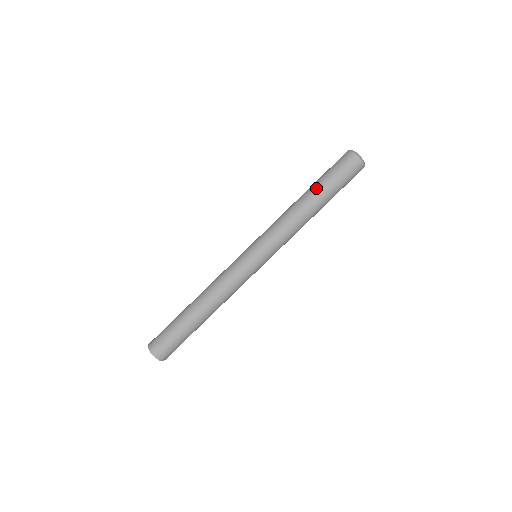
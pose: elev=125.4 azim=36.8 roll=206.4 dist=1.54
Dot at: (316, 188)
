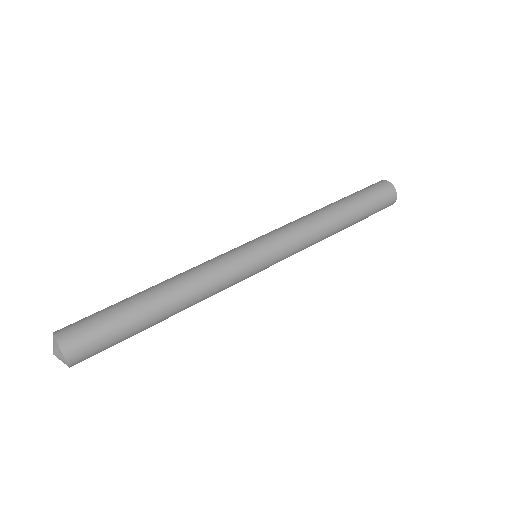
Dot at: (340, 199)
